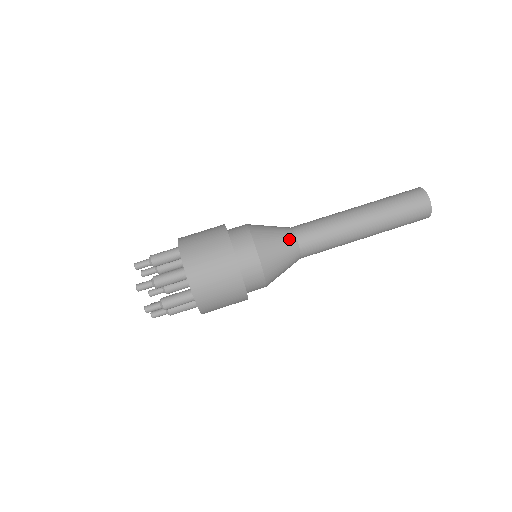
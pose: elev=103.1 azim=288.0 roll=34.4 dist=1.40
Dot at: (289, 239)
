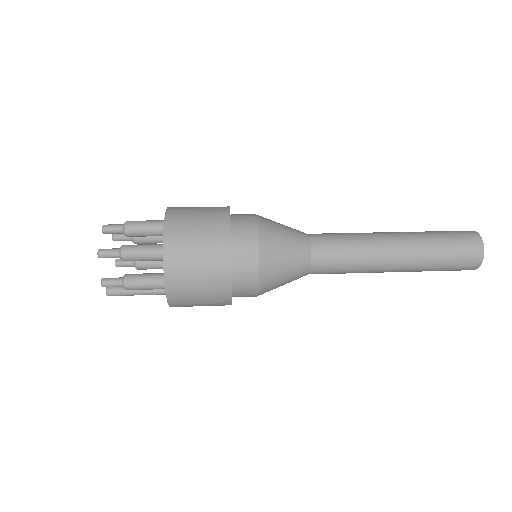
Dot at: (299, 231)
